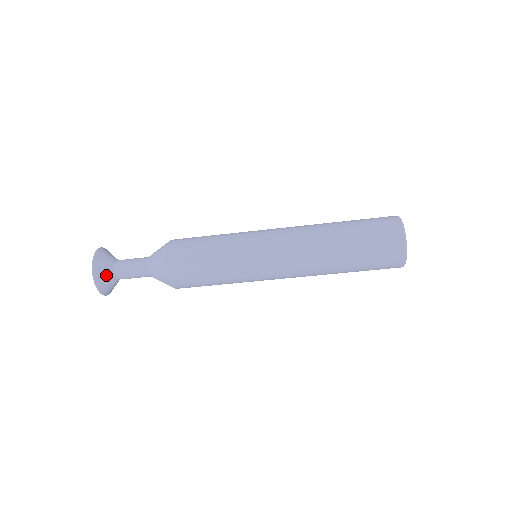
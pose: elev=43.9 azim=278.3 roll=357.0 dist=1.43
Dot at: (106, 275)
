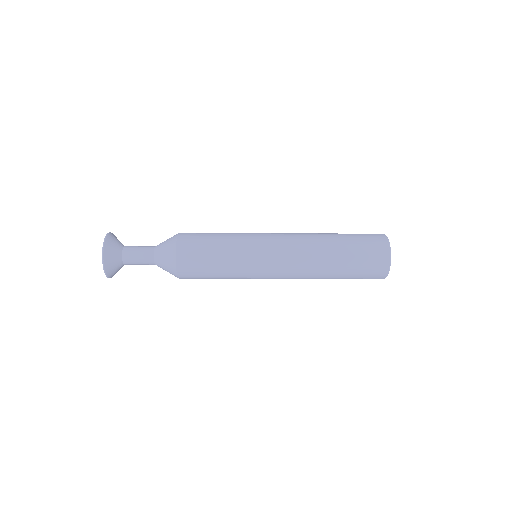
Dot at: (114, 262)
